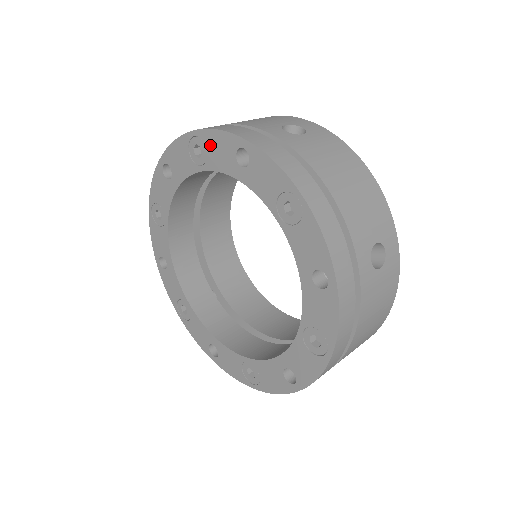
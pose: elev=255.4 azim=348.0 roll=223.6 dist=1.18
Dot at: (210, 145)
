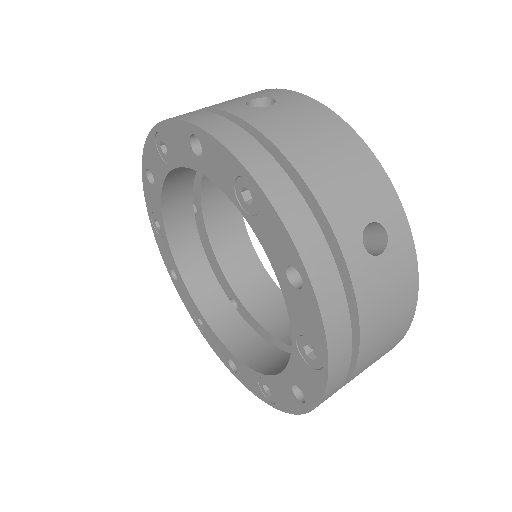
Dot at: (265, 218)
